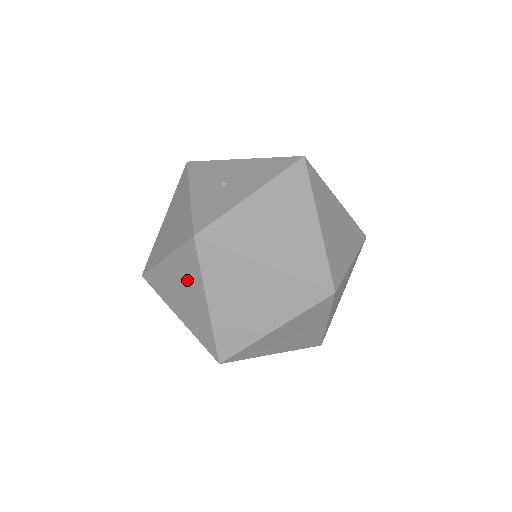
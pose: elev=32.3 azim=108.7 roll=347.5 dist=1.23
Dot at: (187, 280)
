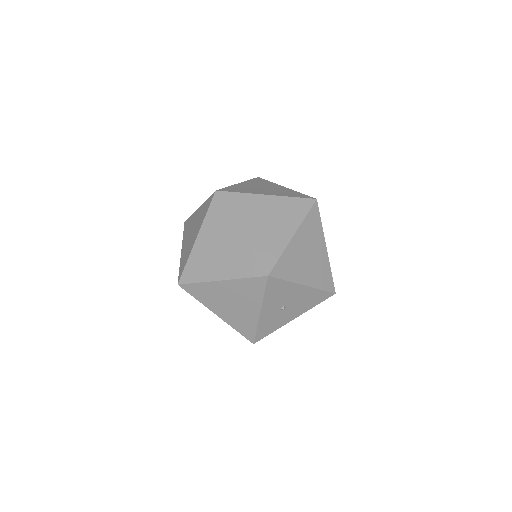
Dot at: occluded
